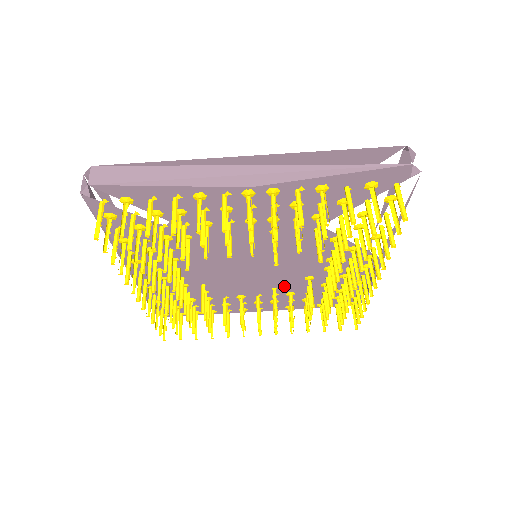
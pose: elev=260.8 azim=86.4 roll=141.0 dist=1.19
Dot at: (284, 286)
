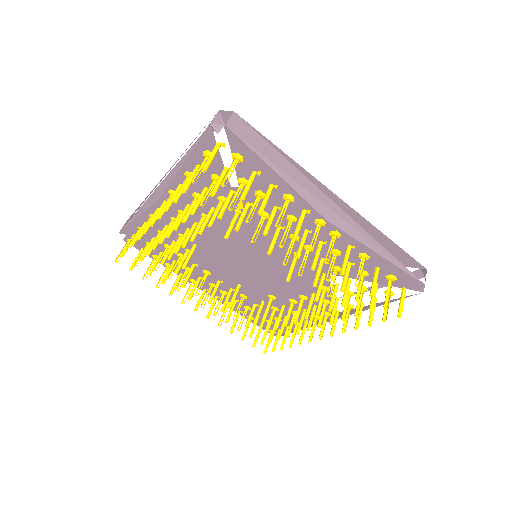
Dot at: (247, 289)
